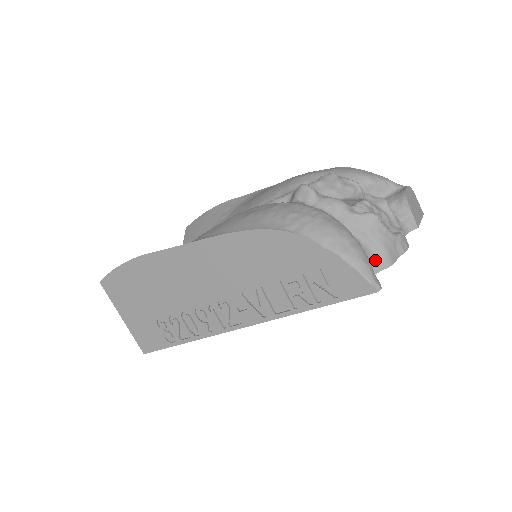
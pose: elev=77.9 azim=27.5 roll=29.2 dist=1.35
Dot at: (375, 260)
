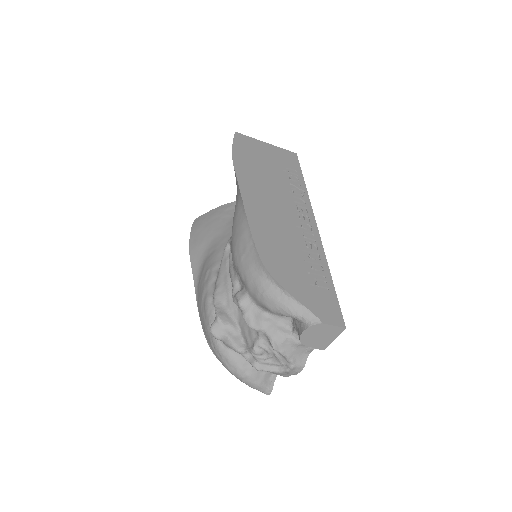
Dot at: occluded
